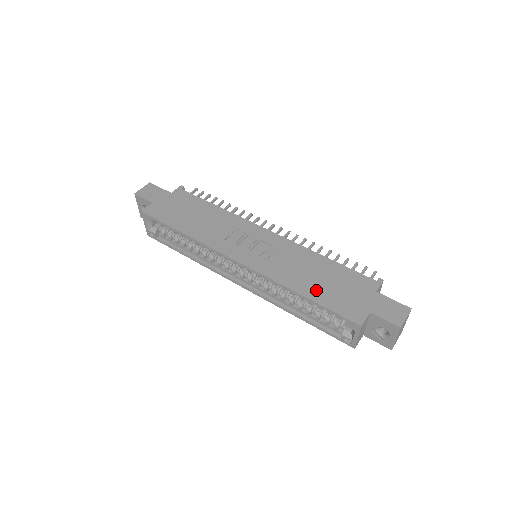
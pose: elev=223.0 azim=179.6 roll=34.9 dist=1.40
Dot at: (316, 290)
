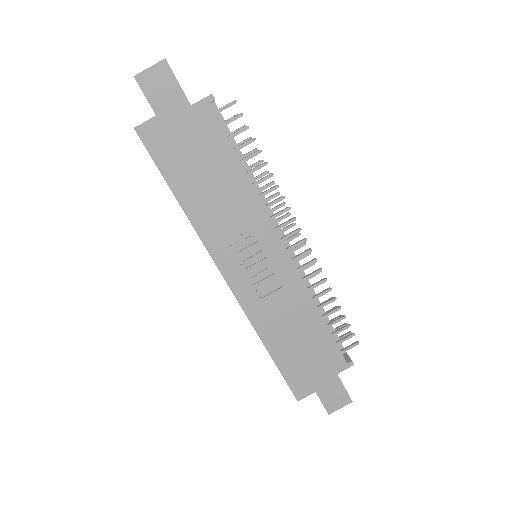
Dot at: (284, 351)
